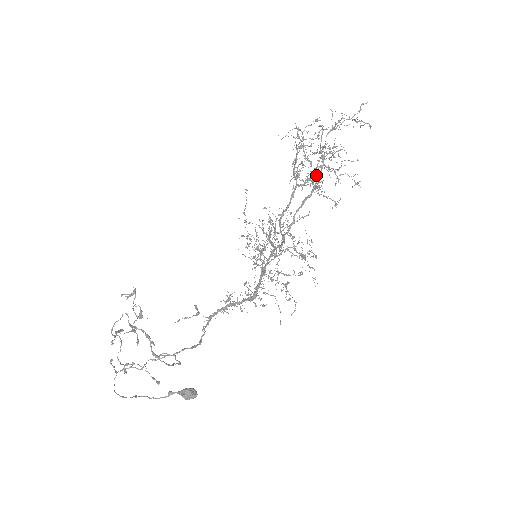
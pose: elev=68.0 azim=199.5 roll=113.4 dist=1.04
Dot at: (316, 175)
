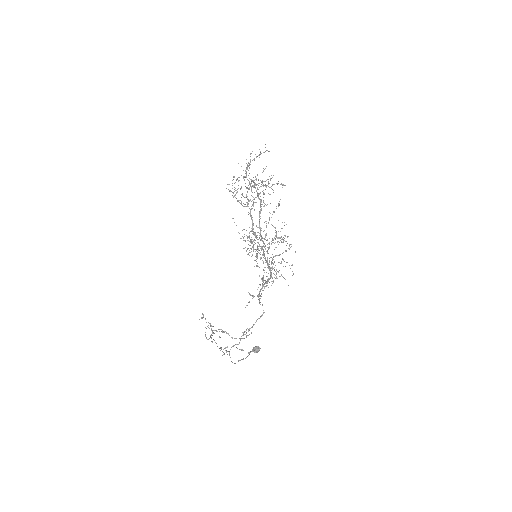
Dot at: (258, 196)
